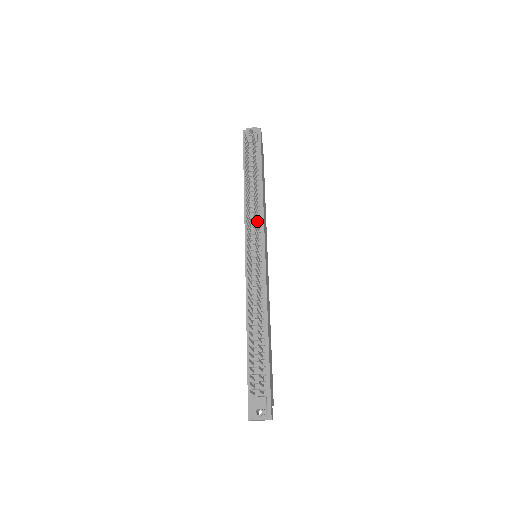
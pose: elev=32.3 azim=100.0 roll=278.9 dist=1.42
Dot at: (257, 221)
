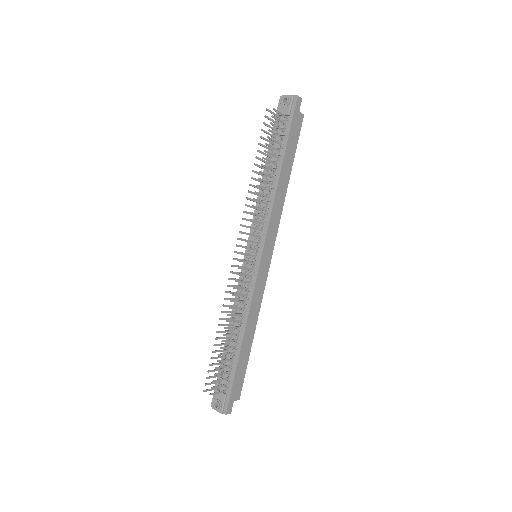
Dot at: (263, 219)
